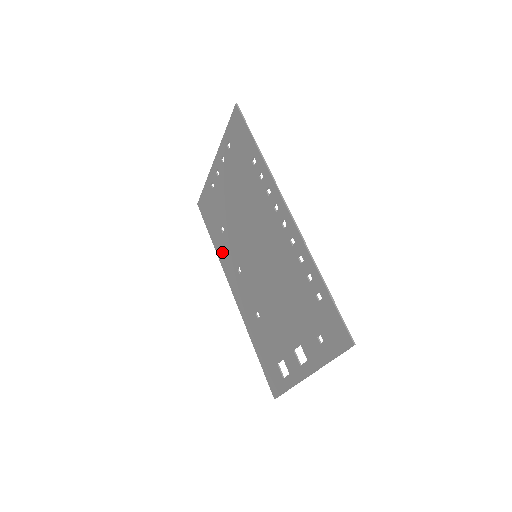
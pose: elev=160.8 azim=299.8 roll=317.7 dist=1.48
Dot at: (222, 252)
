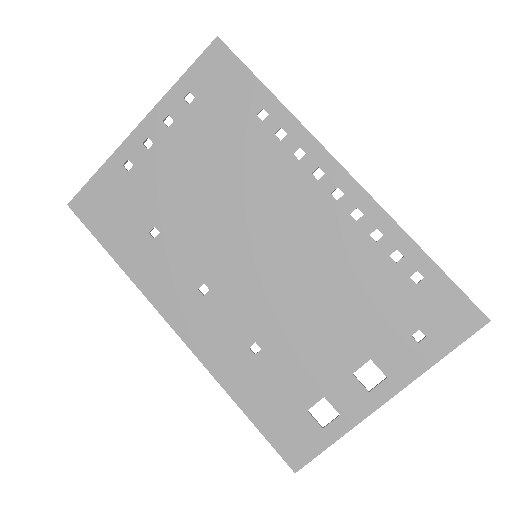
Dot at: (149, 271)
